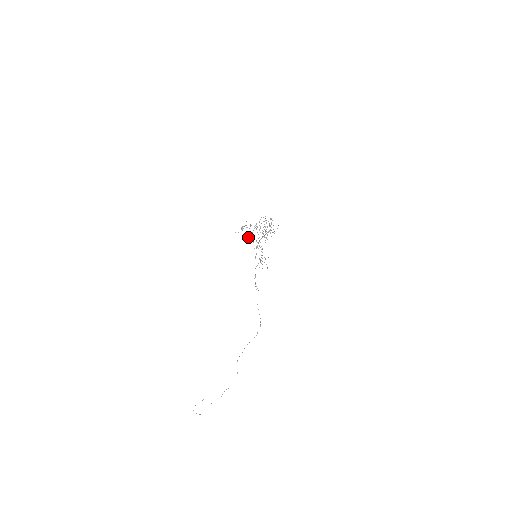
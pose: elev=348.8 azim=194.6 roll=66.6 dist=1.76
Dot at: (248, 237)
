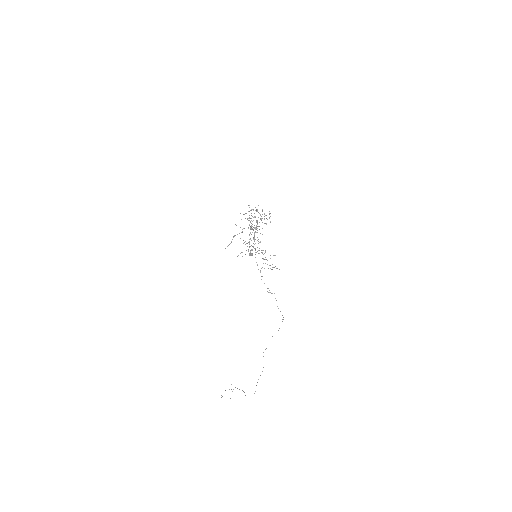
Dot at: (245, 244)
